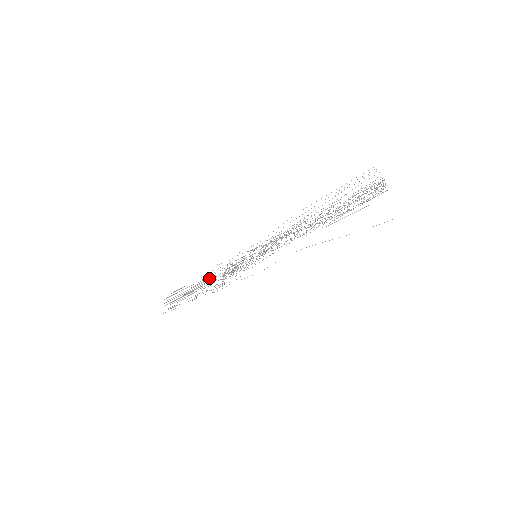
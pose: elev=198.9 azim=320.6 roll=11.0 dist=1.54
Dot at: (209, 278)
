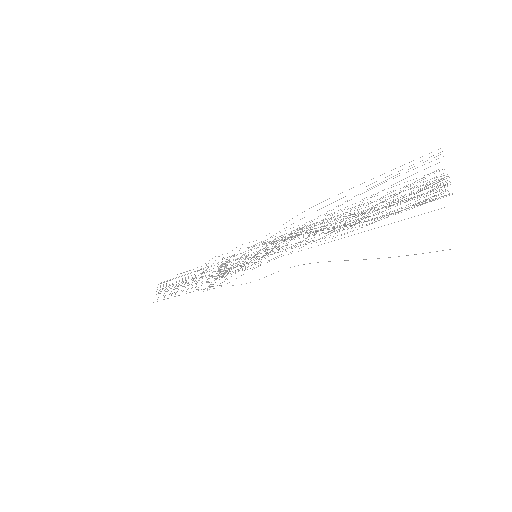
Dot at: (203, 271)
